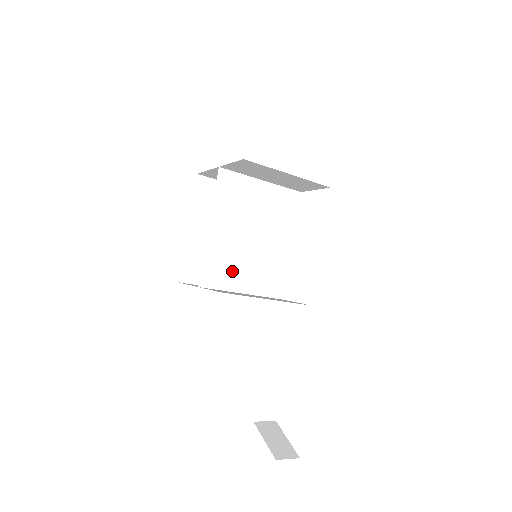
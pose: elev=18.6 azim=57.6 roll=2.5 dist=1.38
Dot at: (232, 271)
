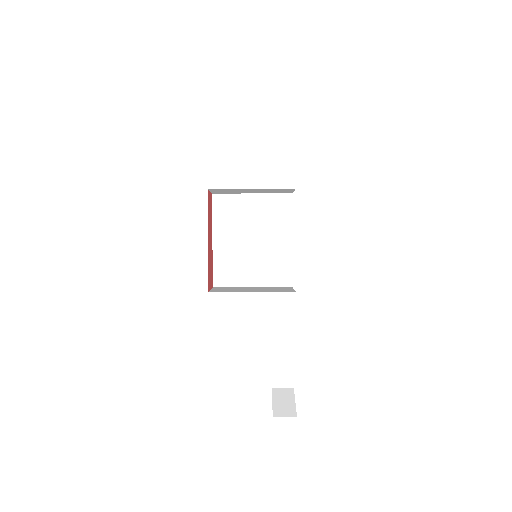
Dot at: (239, 271)
